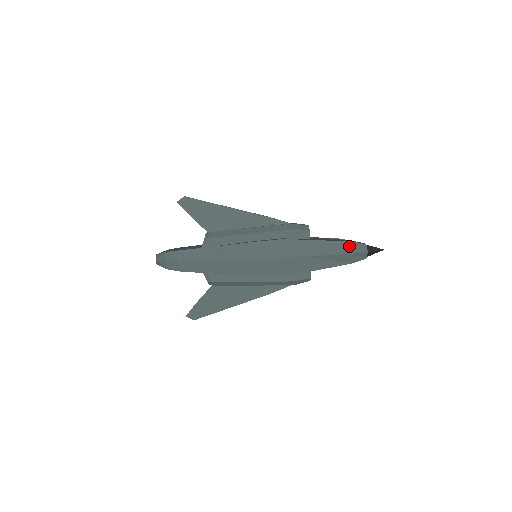
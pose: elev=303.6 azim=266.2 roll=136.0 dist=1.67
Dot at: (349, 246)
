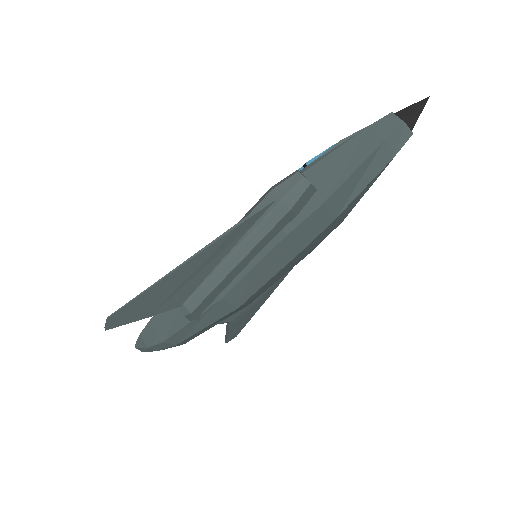
Dot at: (383, 152)
